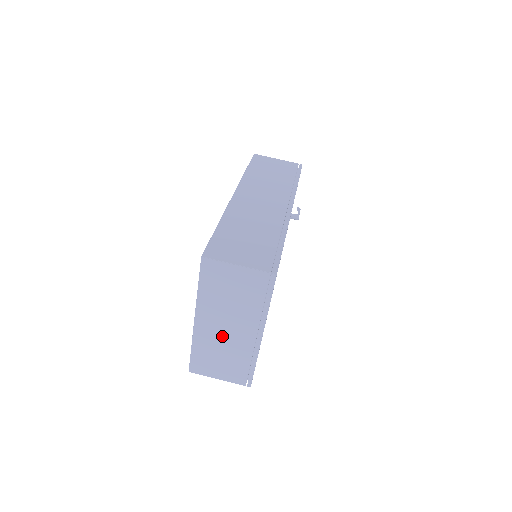
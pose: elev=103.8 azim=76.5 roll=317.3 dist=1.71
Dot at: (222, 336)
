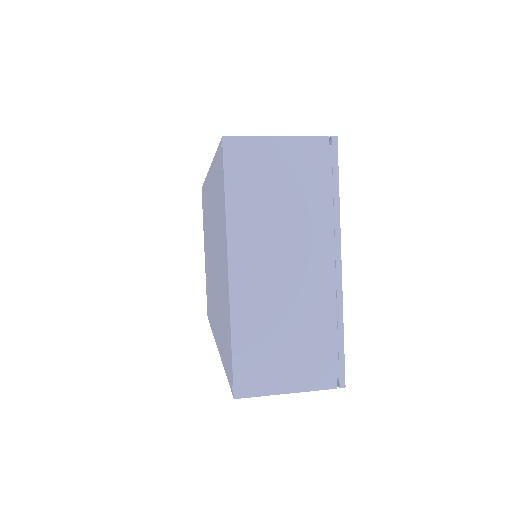
Dot at: (279, 288)
